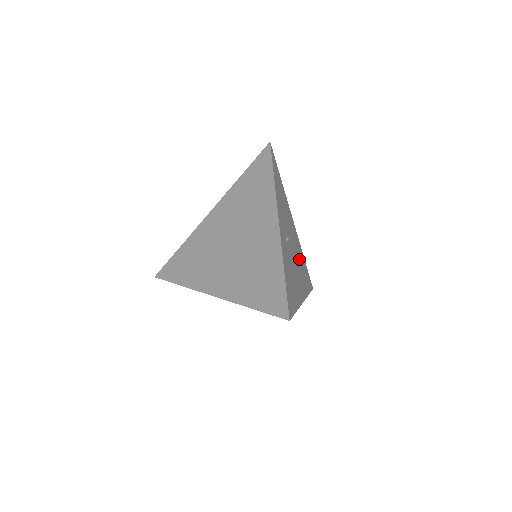
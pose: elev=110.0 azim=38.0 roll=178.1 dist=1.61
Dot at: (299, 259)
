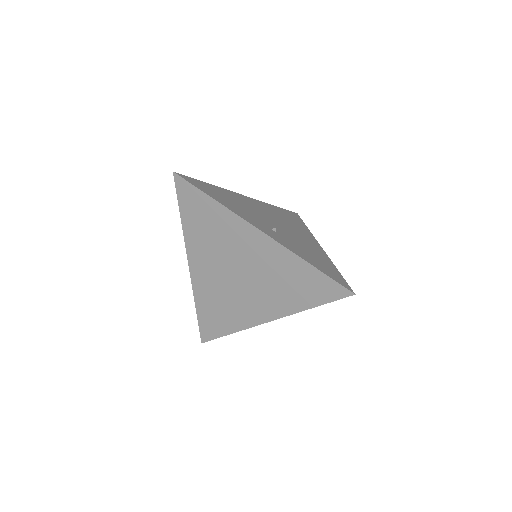
Dot at: (280, 218)
